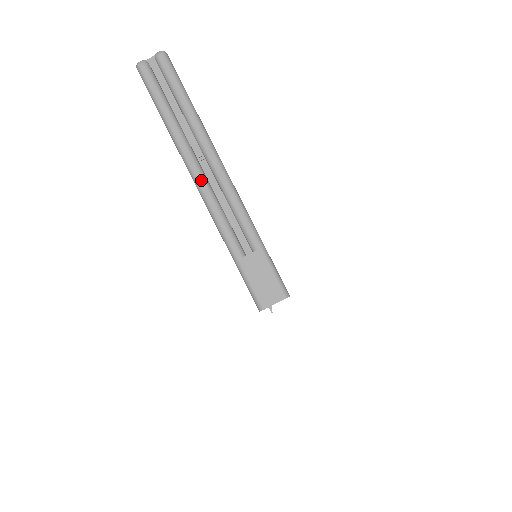
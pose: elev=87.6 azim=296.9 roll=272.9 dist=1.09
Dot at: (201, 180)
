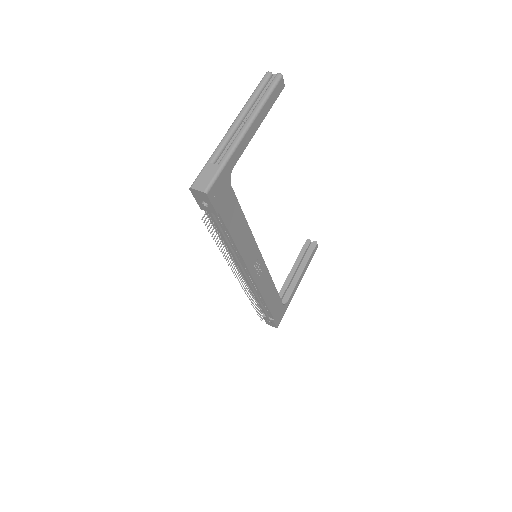
Dot at: (235, 124)
